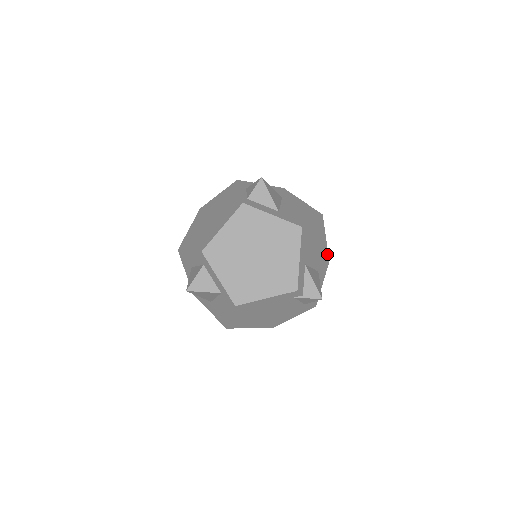
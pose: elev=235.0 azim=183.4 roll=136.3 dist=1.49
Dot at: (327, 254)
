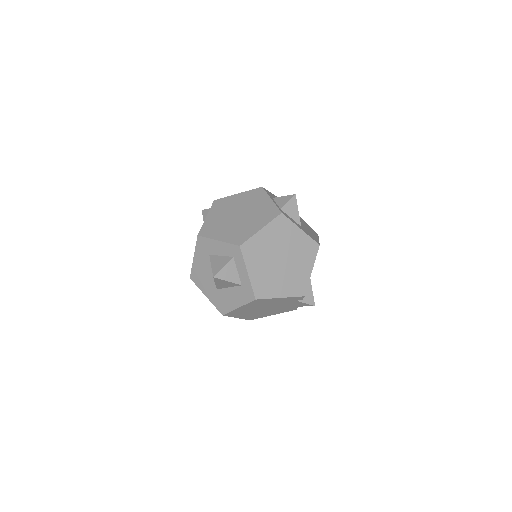
Dot at: occluded
